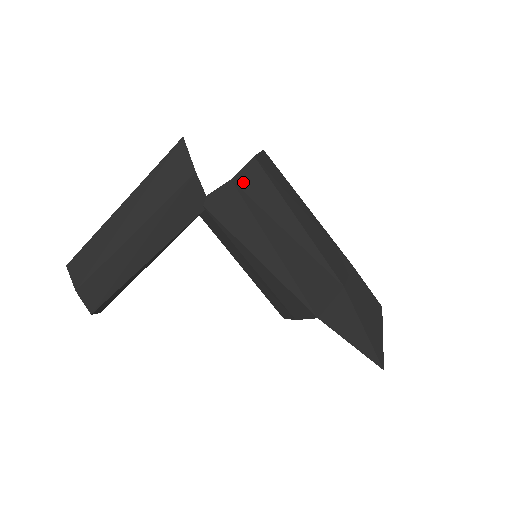
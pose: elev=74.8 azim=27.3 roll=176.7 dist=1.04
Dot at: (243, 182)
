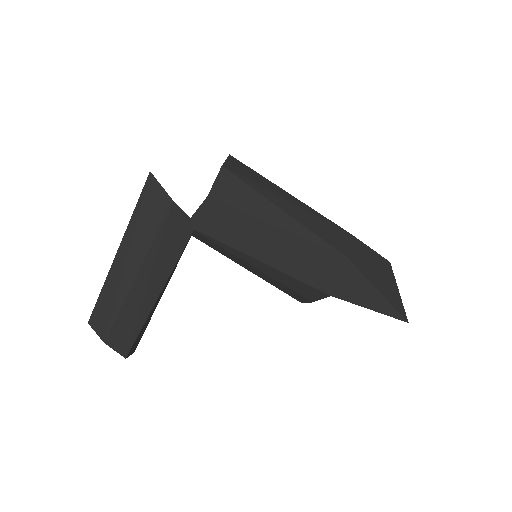
Dot at: (220, 194)
